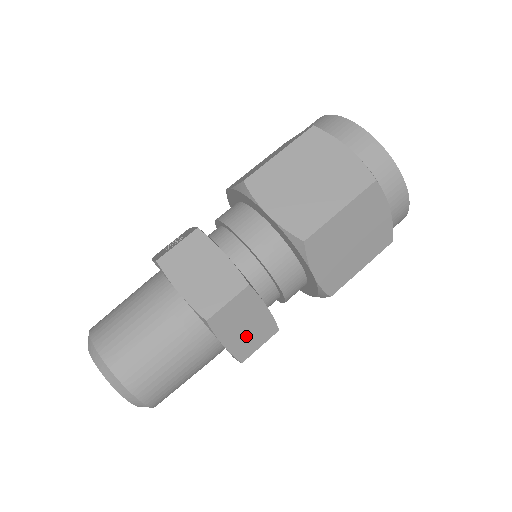
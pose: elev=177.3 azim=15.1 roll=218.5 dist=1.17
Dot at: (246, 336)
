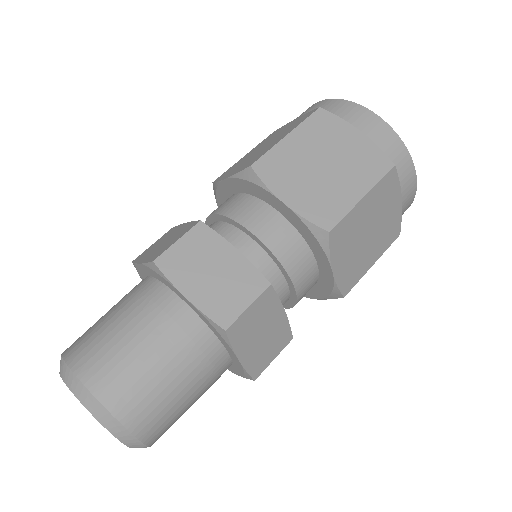
Dot at: (219, 288)
